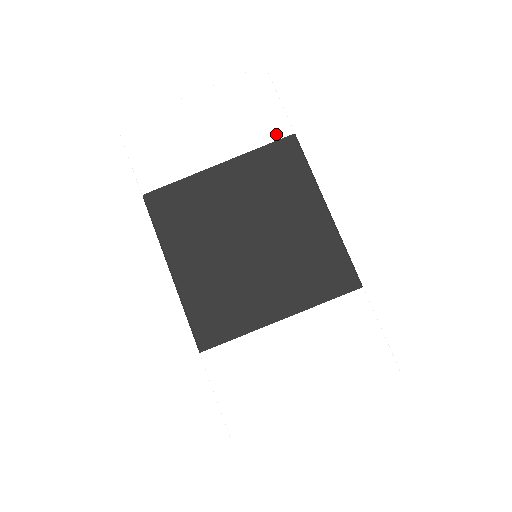
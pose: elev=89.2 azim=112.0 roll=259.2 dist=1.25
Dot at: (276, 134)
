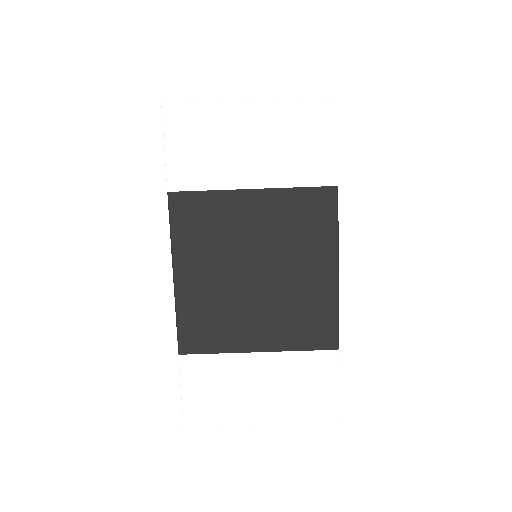
Dot at: (320, 180)
